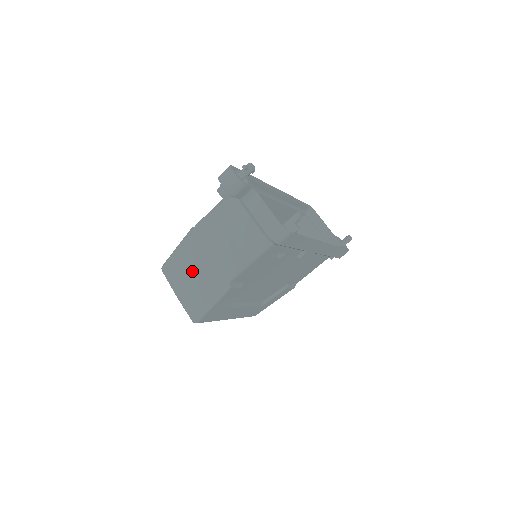
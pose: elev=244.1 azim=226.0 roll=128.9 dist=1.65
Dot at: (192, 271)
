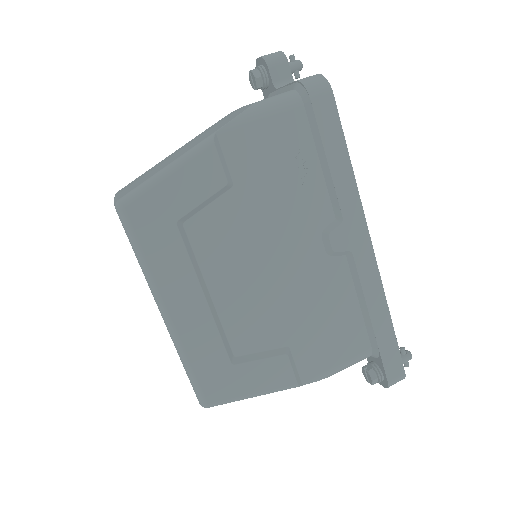
Dot at: (162, 162)
